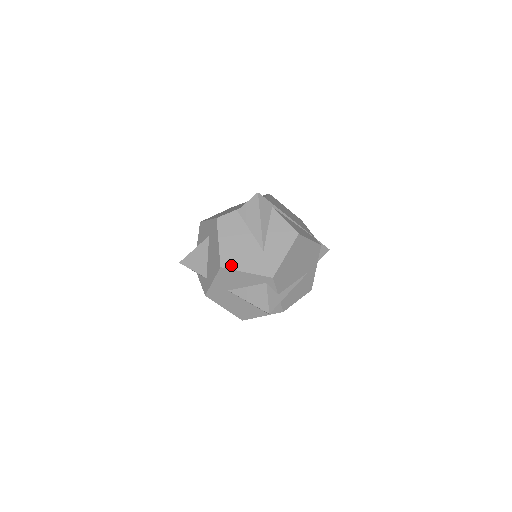
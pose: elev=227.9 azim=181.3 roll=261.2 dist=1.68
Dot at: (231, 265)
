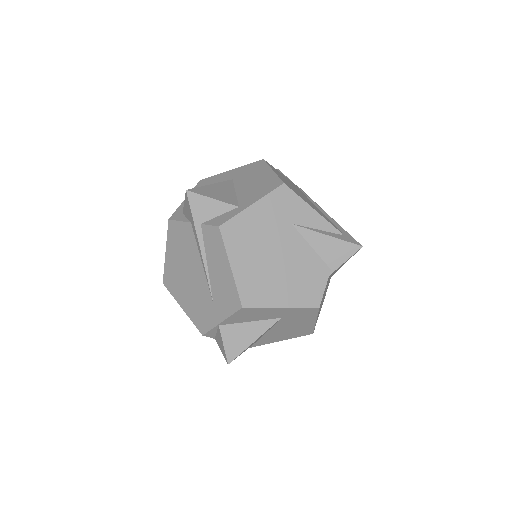
Dot at: occluded
